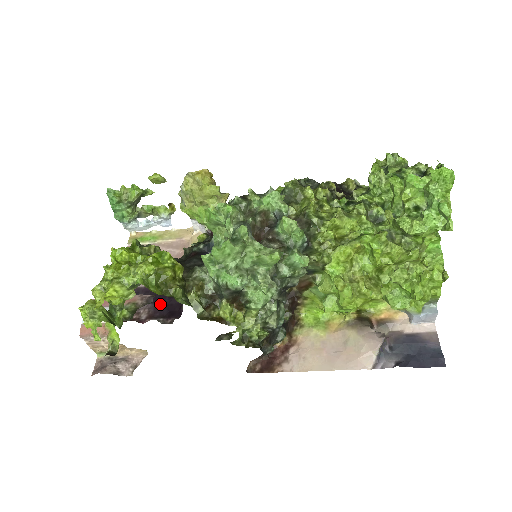
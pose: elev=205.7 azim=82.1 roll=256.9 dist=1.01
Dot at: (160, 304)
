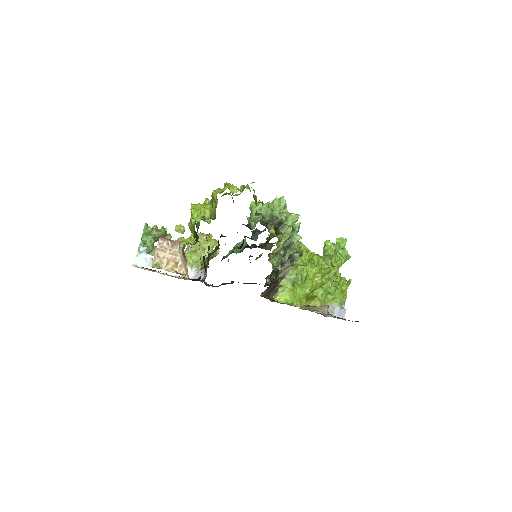
Dot at: occluded
